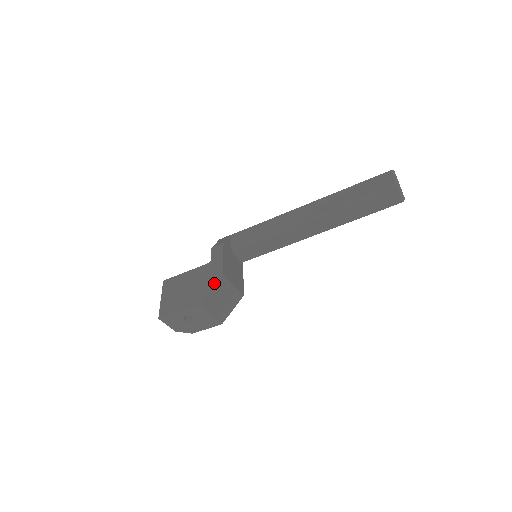
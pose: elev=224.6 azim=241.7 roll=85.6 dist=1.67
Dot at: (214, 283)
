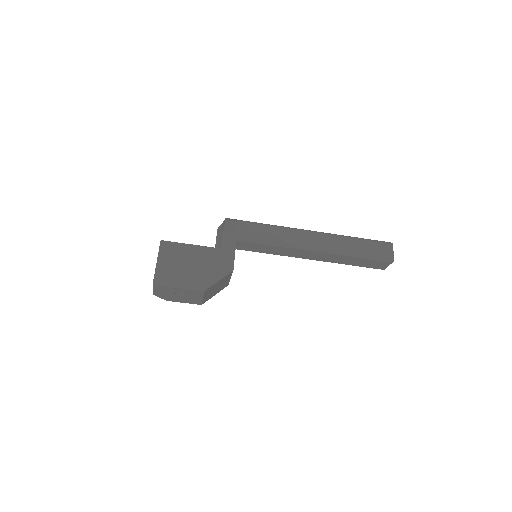
Dot at: (223, 275)
